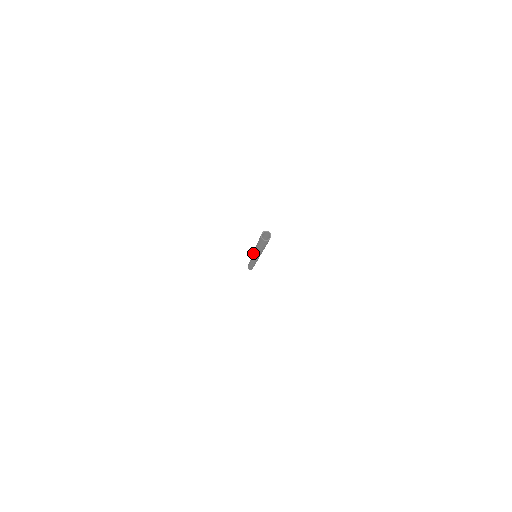
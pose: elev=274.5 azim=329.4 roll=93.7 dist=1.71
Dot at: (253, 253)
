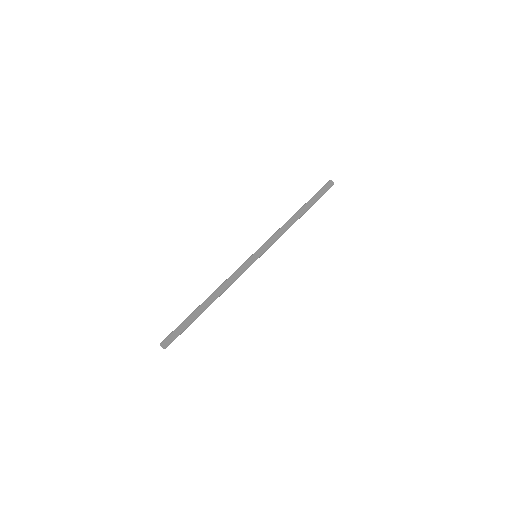
Dot at: (238, 268)
